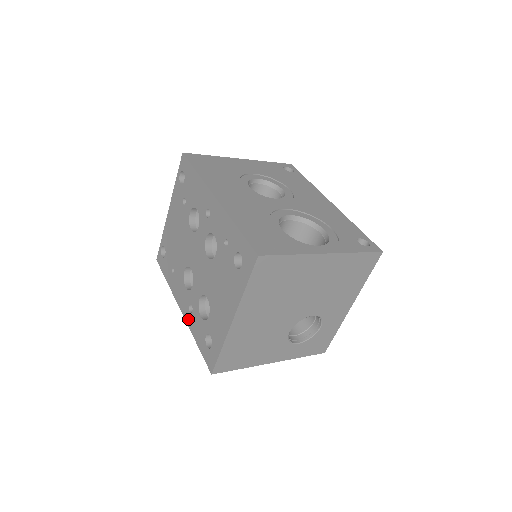
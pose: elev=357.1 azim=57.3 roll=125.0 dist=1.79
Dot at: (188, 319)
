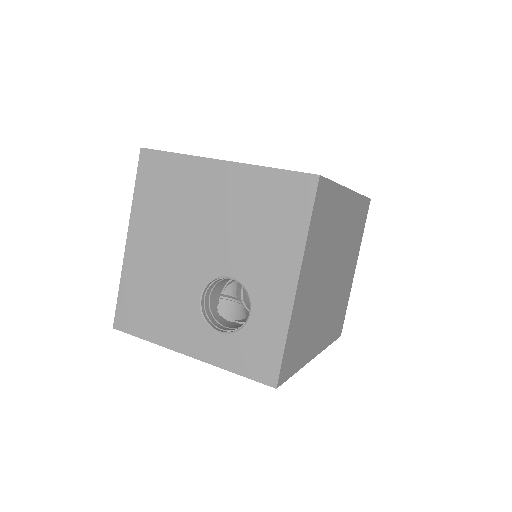
Dot at: occluded
